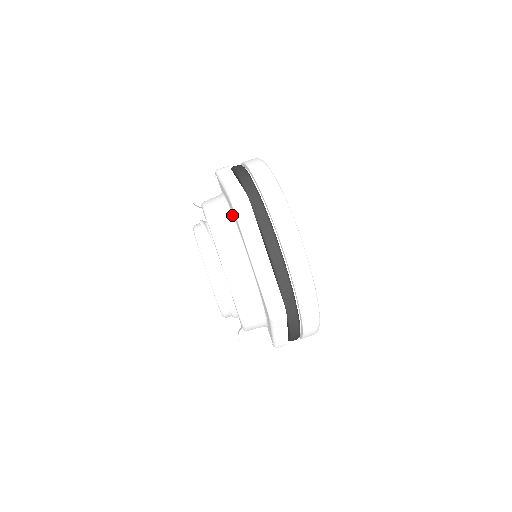
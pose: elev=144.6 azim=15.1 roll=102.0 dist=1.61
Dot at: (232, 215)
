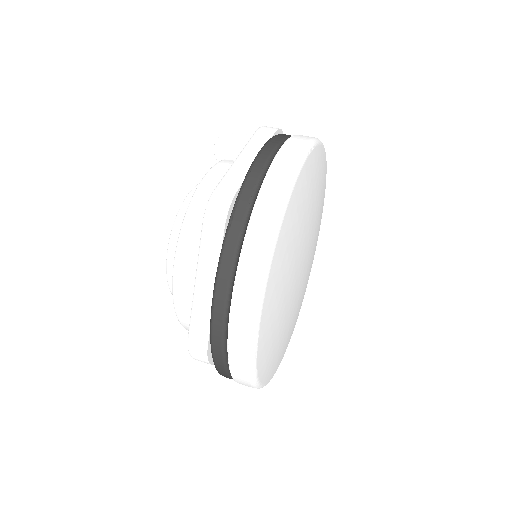
Dot at: occluded
